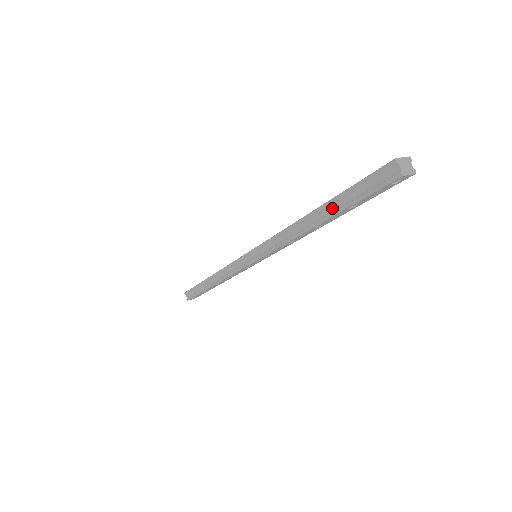
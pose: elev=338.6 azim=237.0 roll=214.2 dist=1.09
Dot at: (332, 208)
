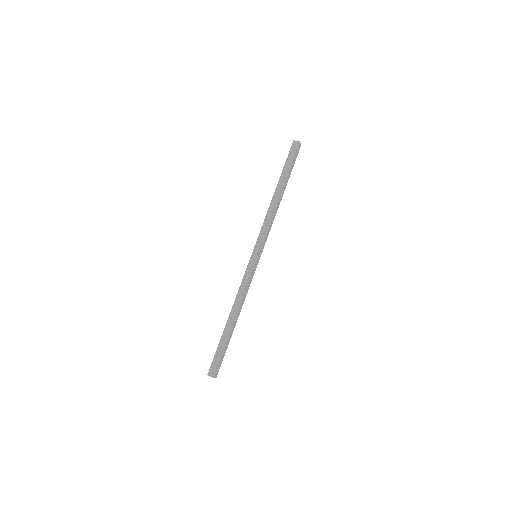
Dot at: (283, 179)
